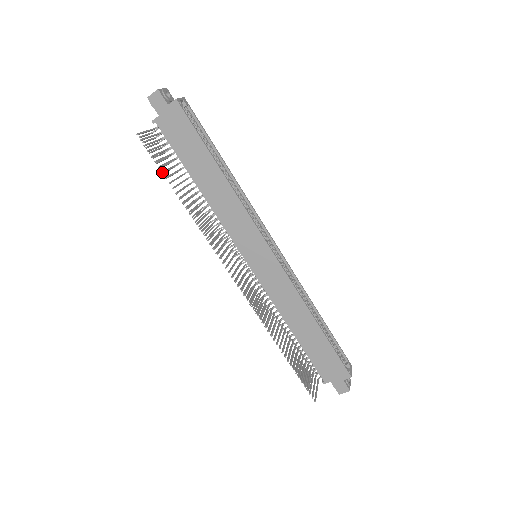
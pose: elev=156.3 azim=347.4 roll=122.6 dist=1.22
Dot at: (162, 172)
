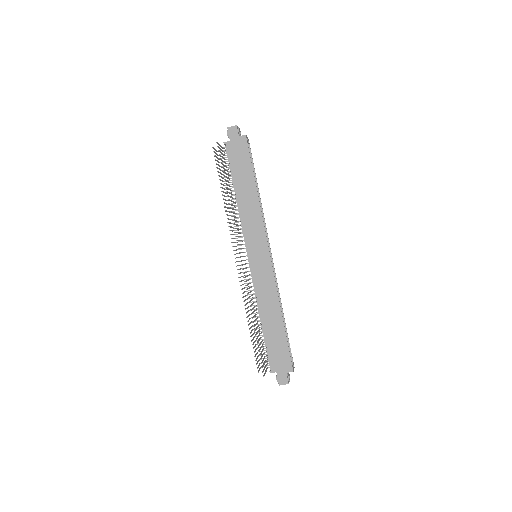
Dot at: occluded
